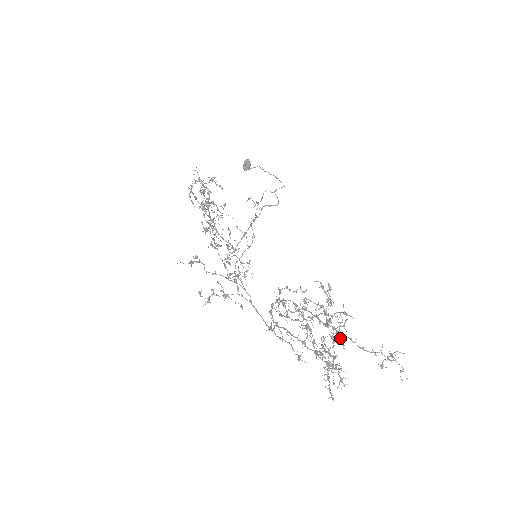
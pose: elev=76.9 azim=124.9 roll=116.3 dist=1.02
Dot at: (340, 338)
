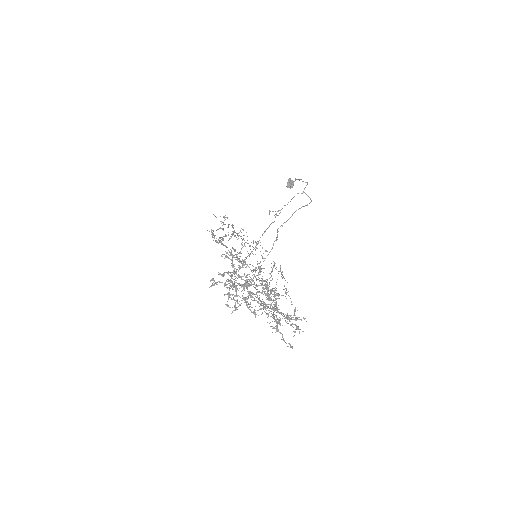
Dot at: (262, 291)
